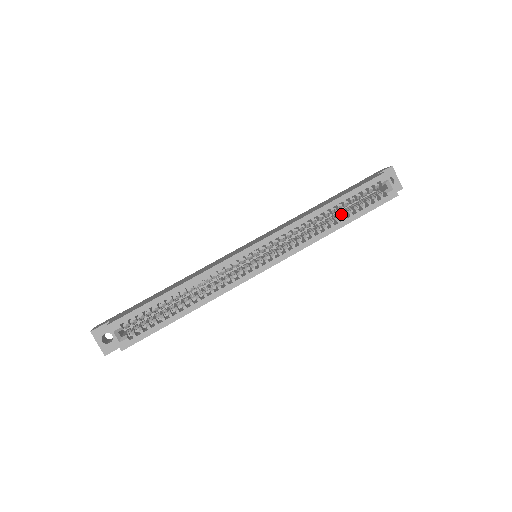
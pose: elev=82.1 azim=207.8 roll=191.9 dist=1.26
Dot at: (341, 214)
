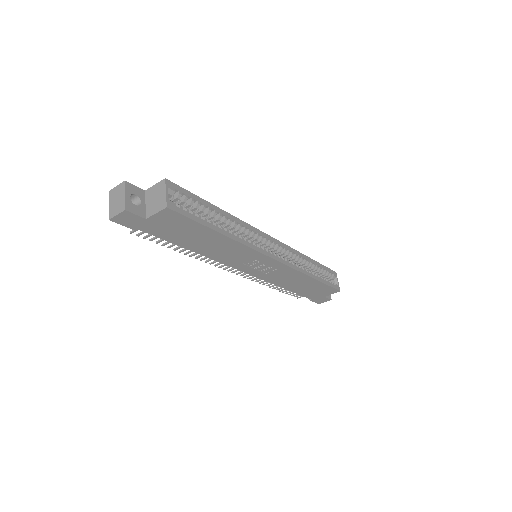
Dot at: occluded
